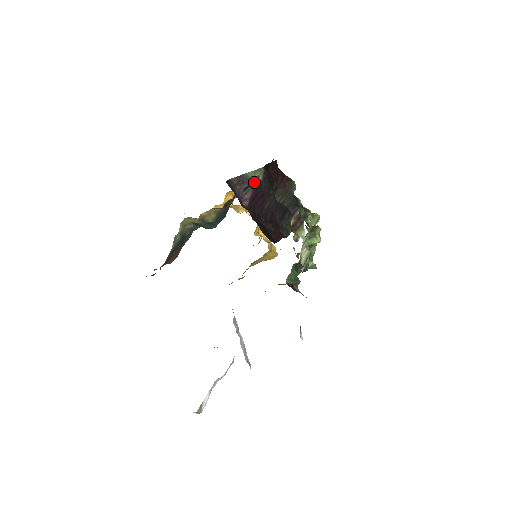
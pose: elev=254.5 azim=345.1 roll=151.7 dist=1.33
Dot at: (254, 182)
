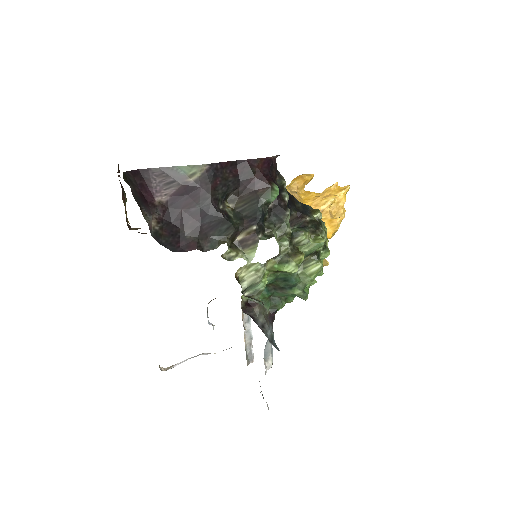
Dot at: (185, 178)
